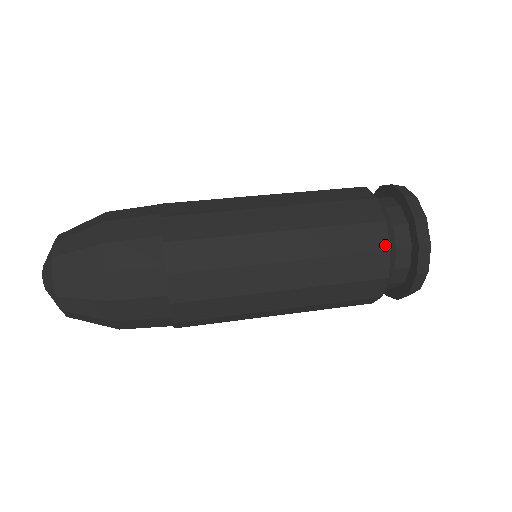
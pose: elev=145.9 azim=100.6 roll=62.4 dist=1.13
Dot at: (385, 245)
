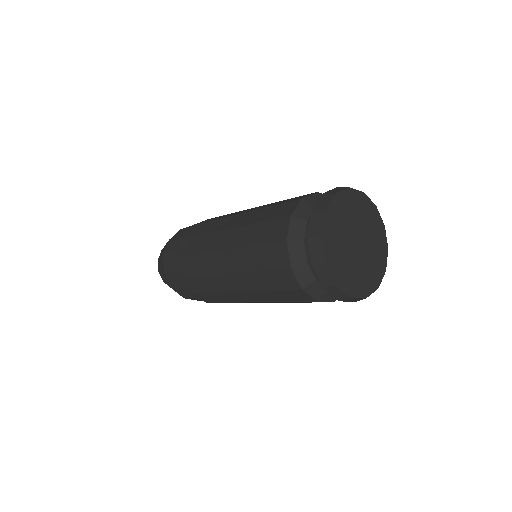
Dot at: (290, 213)
